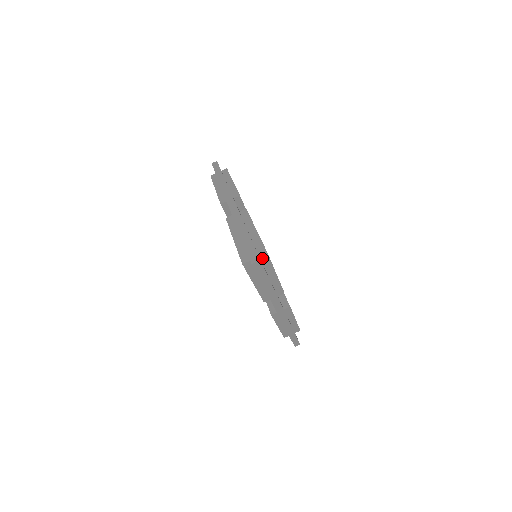
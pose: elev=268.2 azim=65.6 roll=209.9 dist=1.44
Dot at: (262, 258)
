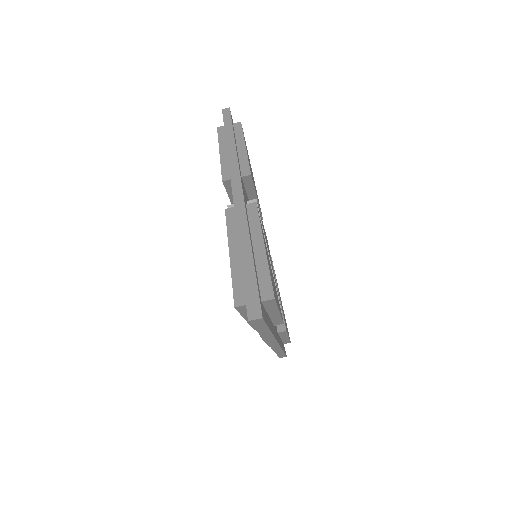
Dot at: (265, 302)
